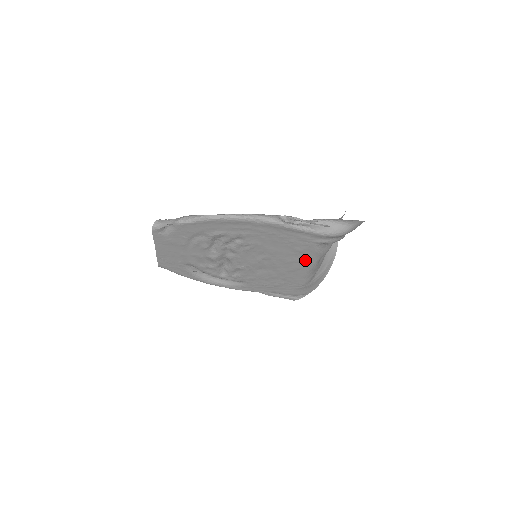
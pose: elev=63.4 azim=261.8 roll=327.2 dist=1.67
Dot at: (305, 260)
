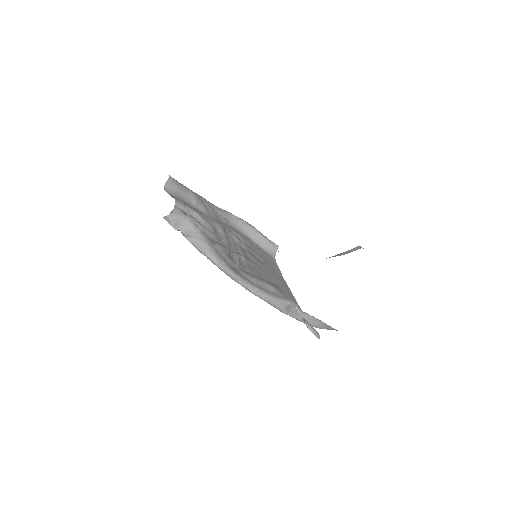
Dot at: occluded
